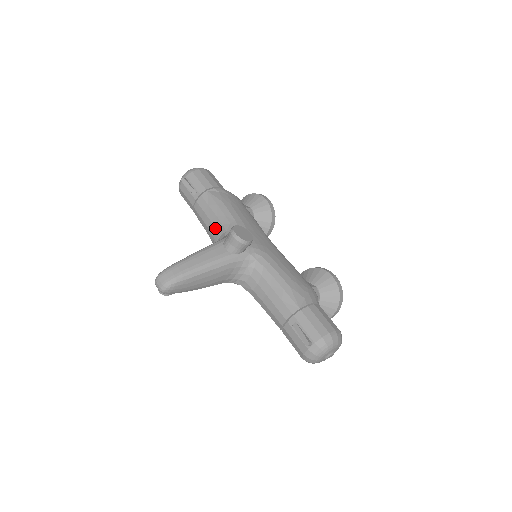
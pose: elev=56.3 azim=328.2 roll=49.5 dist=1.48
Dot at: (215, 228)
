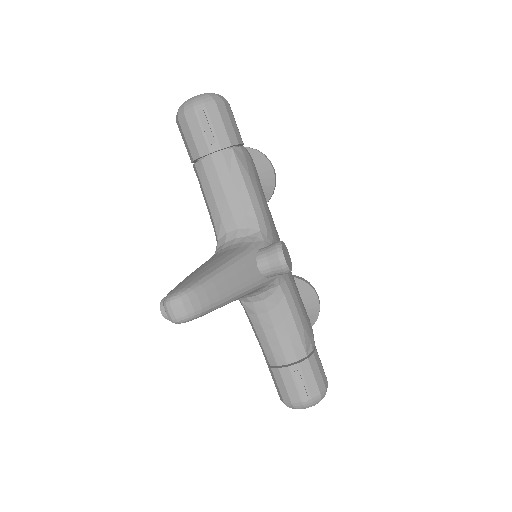
Dot at: (231, 212)
